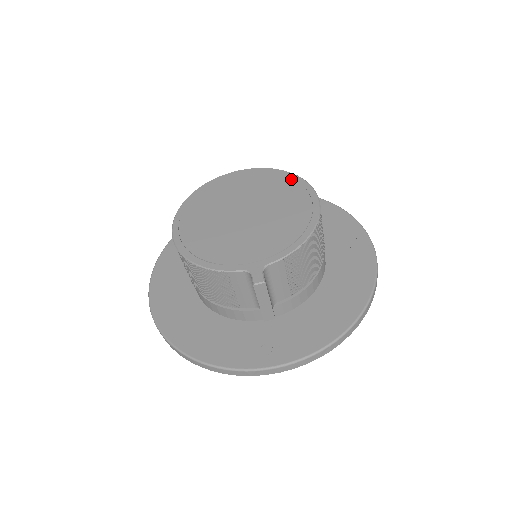
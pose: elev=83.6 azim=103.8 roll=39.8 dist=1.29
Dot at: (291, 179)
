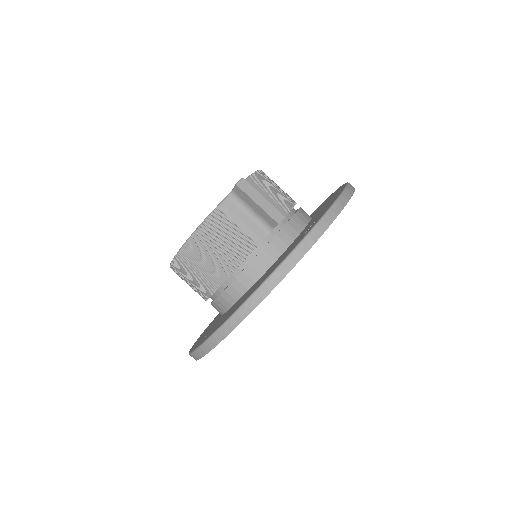
Dot at: occluded
